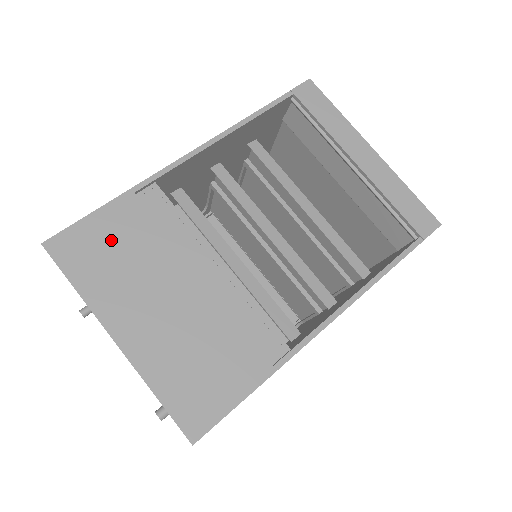
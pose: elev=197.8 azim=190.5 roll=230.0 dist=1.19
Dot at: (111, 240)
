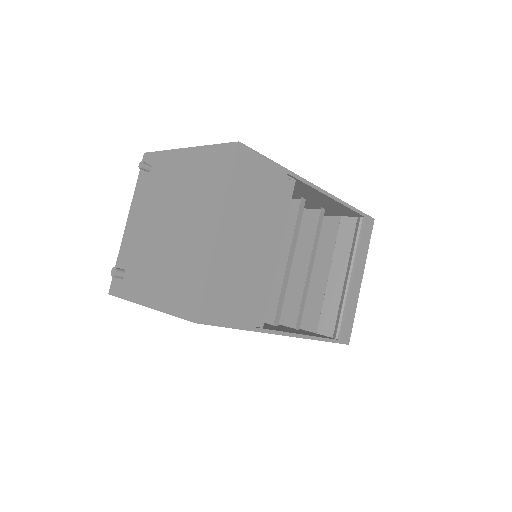
Dot at: (261, 182)
